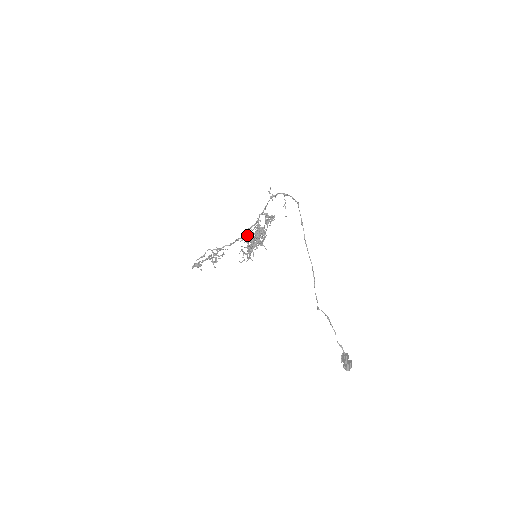
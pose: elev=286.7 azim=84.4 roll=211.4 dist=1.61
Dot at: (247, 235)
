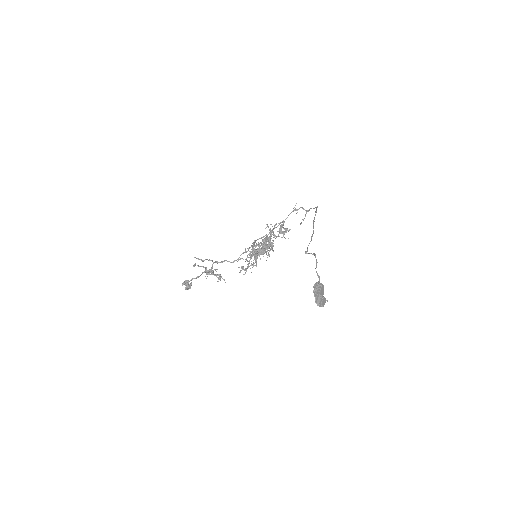
Dot at: occluded
